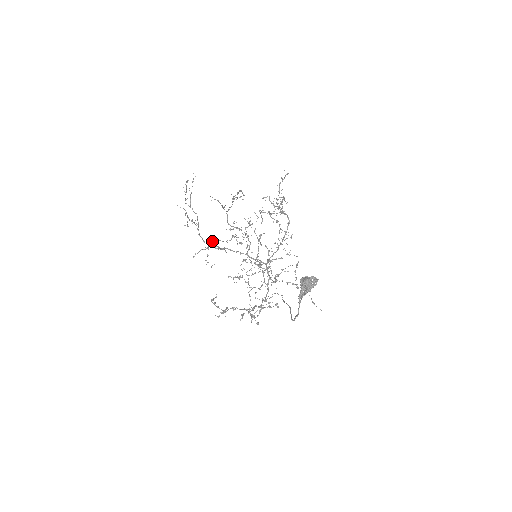
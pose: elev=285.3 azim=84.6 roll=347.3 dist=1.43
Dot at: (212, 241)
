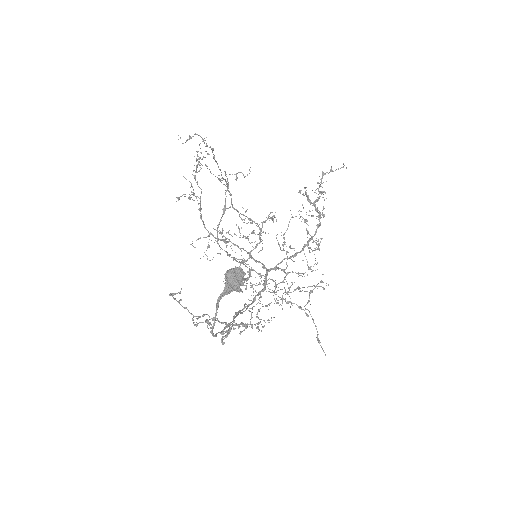
Dot at: occluded
